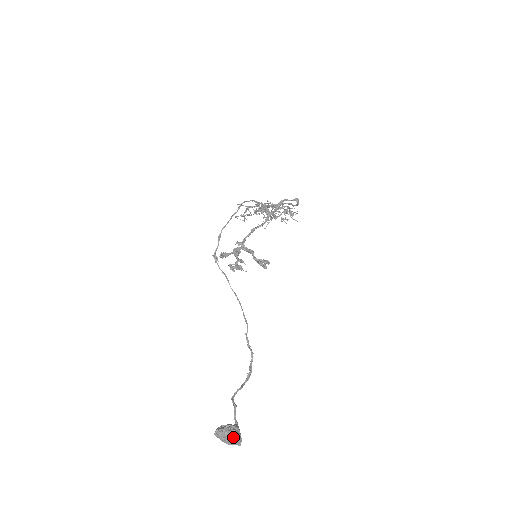
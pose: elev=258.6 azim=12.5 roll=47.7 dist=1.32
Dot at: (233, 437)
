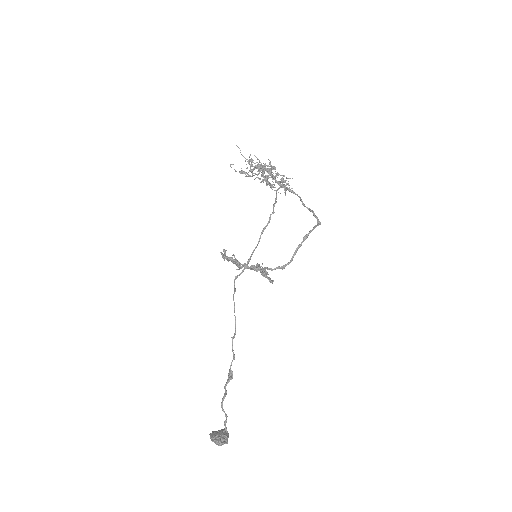
Dot at: occluded
